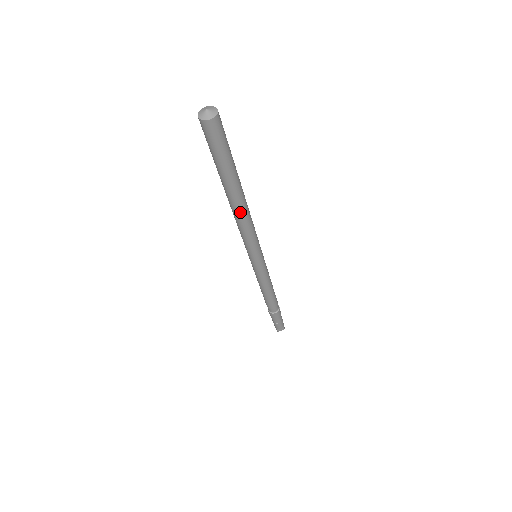
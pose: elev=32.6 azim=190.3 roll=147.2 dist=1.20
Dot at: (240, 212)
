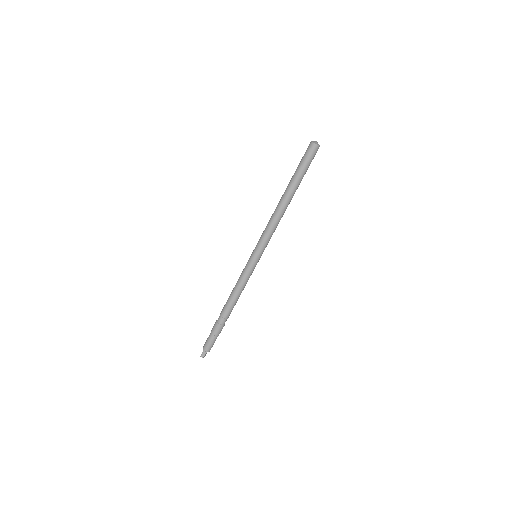
Dot at: (285, 210)
